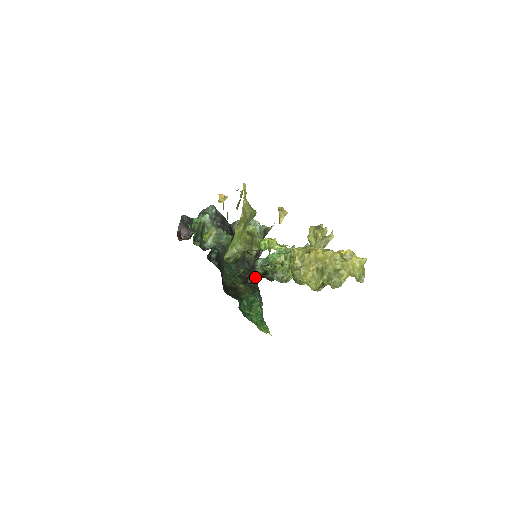
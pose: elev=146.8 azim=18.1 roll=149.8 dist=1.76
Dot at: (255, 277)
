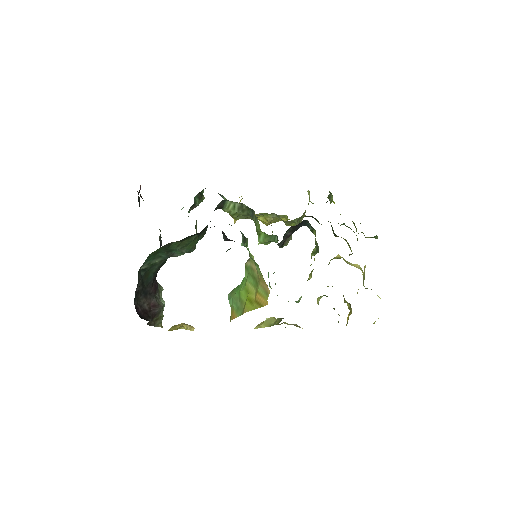
Dot at: occluded
